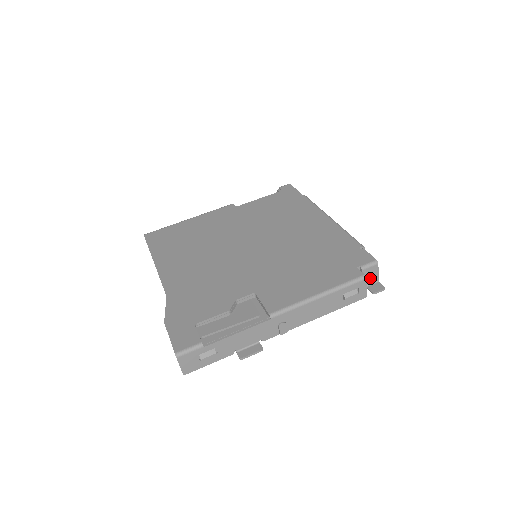
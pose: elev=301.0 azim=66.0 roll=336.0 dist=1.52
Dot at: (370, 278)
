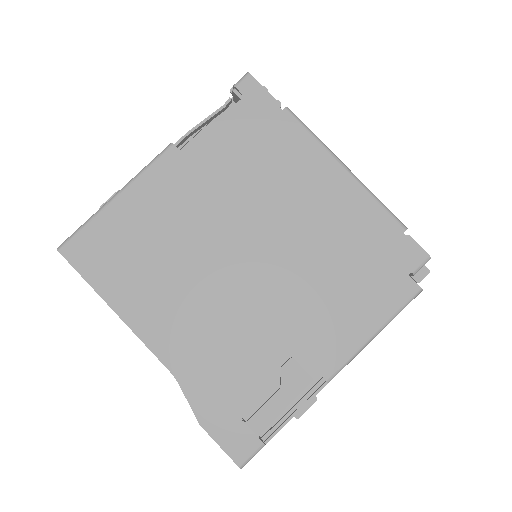
Dot at: occluded
